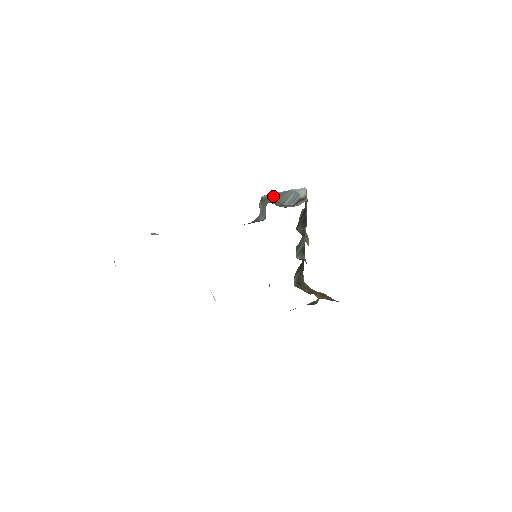
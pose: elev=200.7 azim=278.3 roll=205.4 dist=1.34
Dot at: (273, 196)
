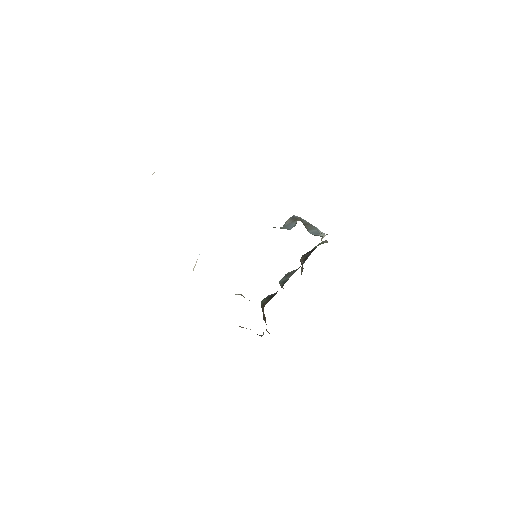
Dot at: (303, 220)
